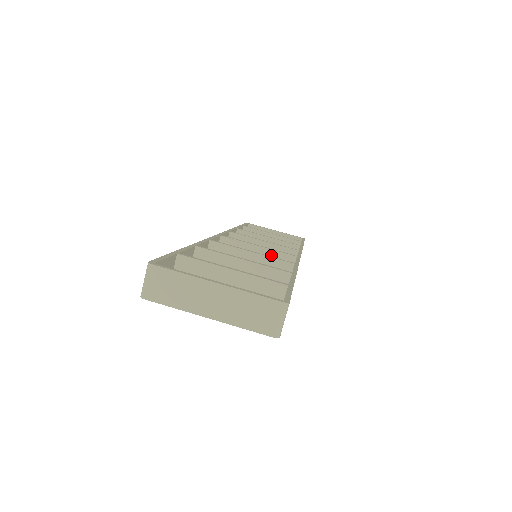
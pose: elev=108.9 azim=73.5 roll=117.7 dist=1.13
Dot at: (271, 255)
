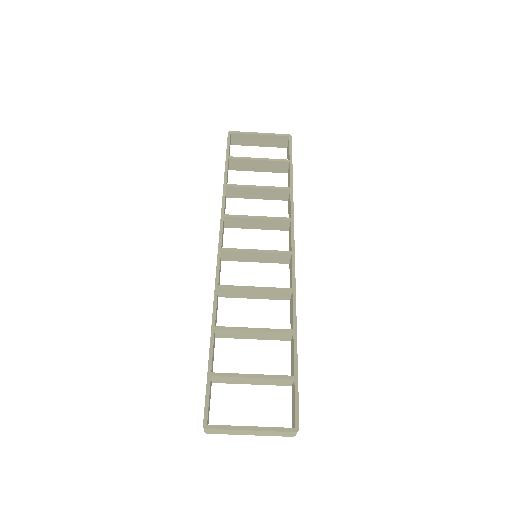
Dot at: (269, 255)
